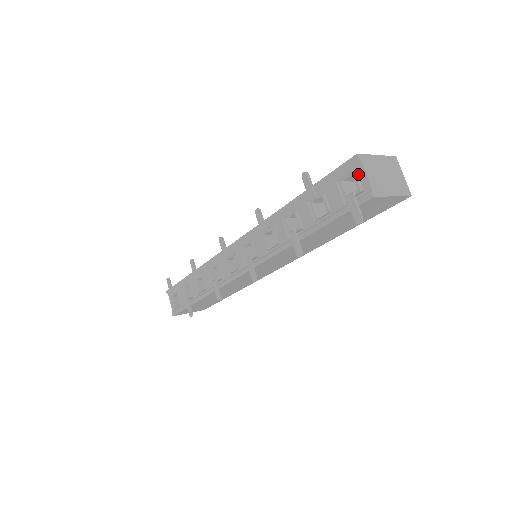
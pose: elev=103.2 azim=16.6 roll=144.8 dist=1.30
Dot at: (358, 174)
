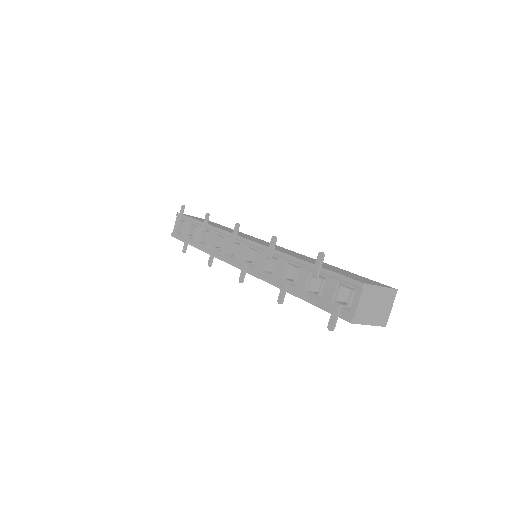
Dot at: (354, 296)
